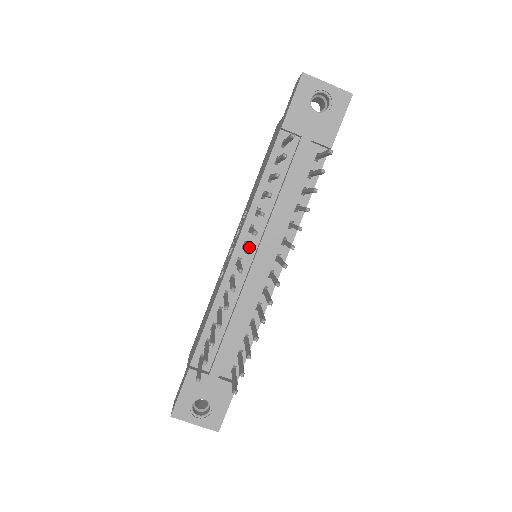
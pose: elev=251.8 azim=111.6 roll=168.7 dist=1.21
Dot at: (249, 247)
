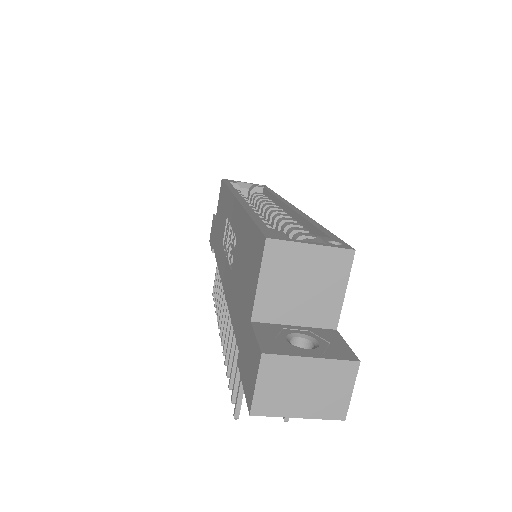
Dot at: occluded
